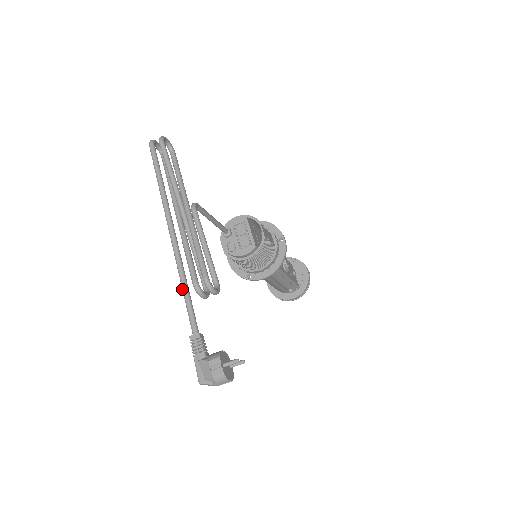
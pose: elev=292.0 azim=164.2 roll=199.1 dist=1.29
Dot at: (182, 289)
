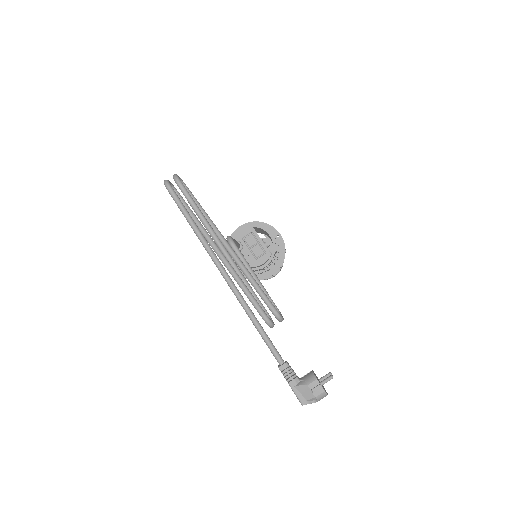
Dot at: (255, 326)
